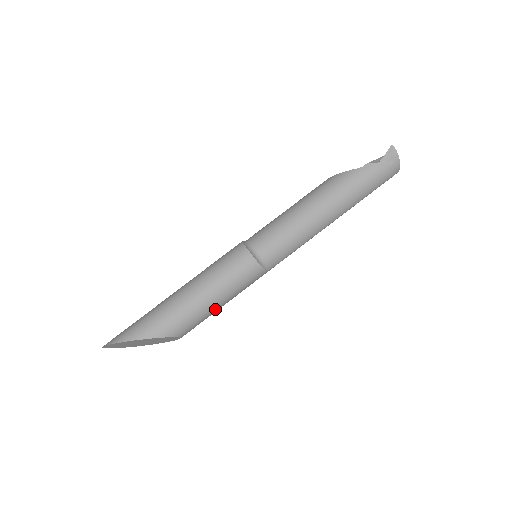
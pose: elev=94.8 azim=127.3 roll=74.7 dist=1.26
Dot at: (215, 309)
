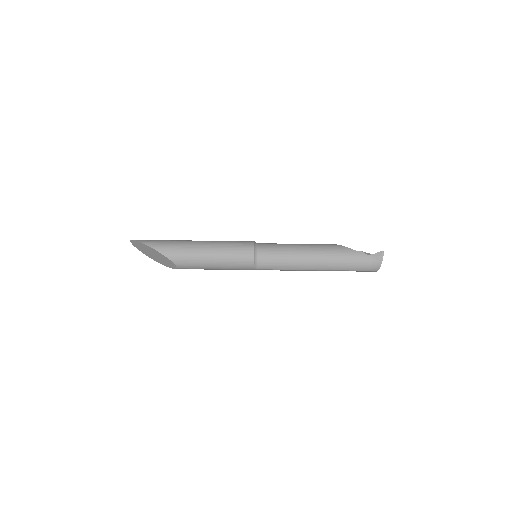
Dot at: (209, 266)
